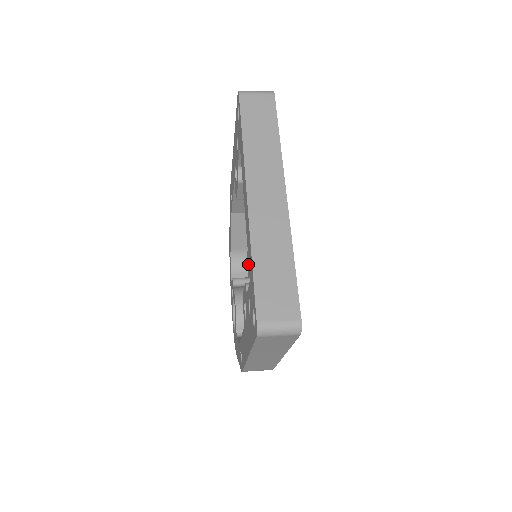
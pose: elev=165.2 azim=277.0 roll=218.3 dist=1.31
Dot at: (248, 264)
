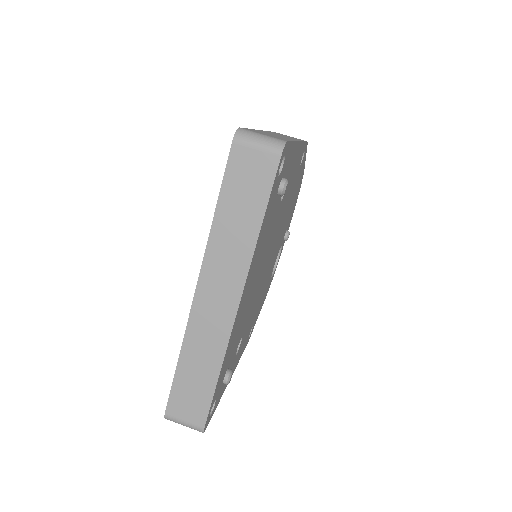
Dot at: occluded
